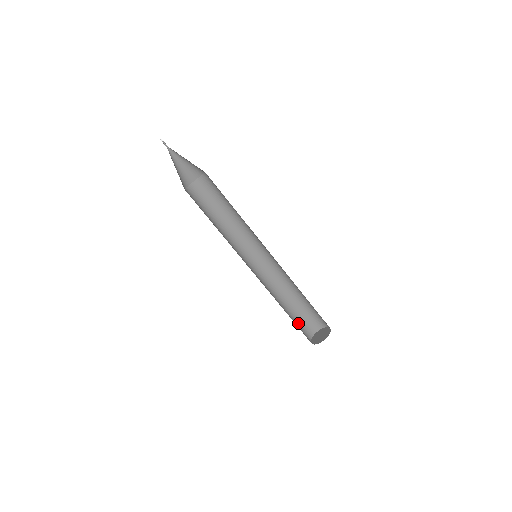
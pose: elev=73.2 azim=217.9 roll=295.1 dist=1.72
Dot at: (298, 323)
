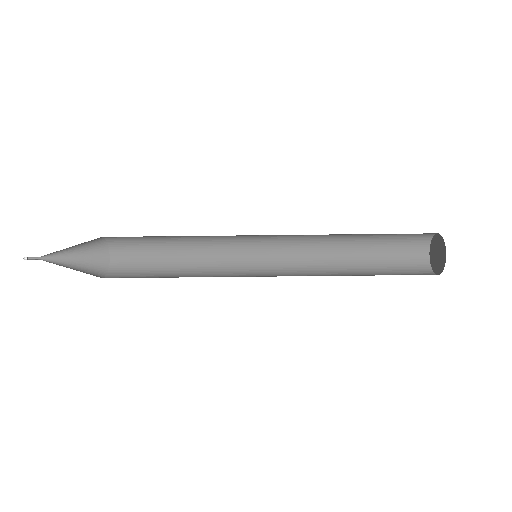
Dot at: (392, 262)
